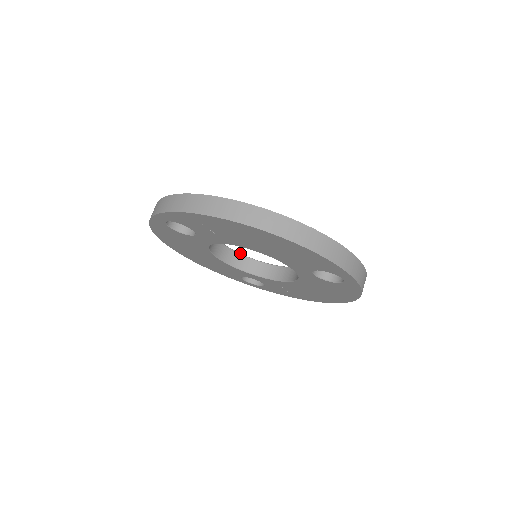
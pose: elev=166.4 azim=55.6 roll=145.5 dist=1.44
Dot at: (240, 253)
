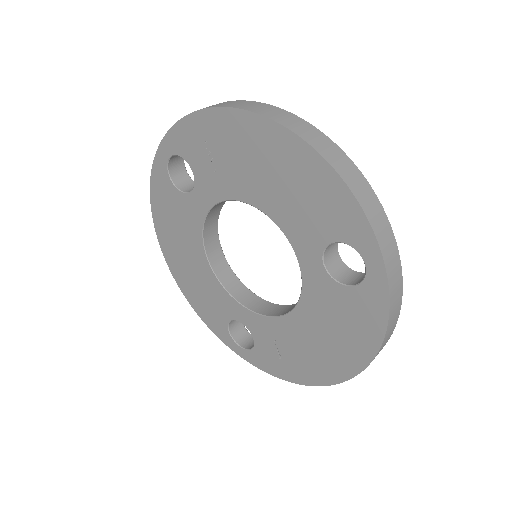
Dot at: occluded
